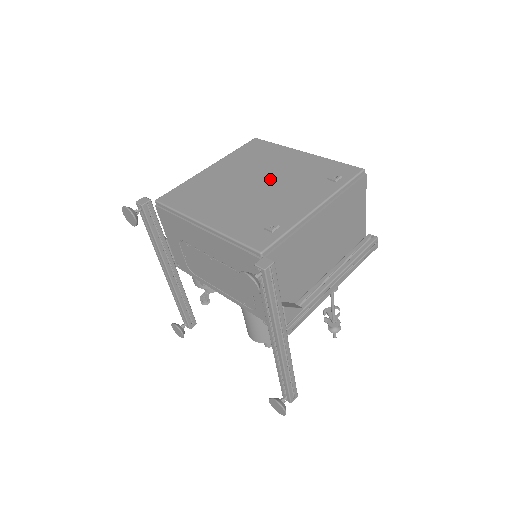
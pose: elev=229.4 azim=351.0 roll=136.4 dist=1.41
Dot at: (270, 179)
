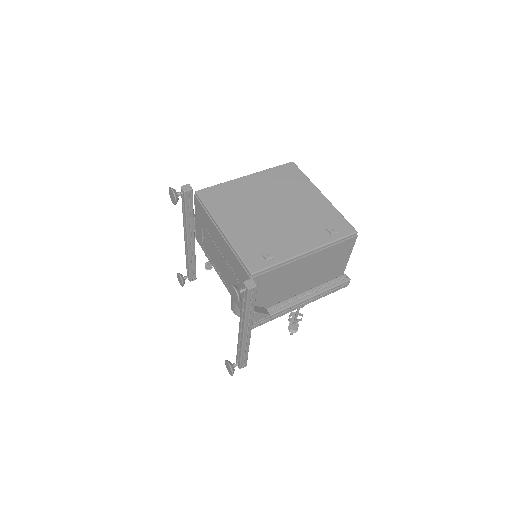
Dot at: (286, 210)
